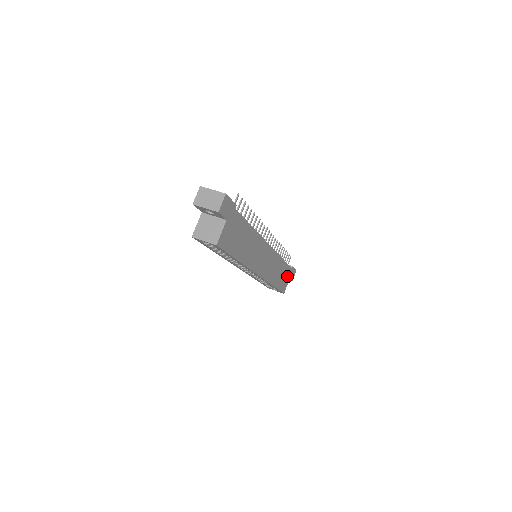
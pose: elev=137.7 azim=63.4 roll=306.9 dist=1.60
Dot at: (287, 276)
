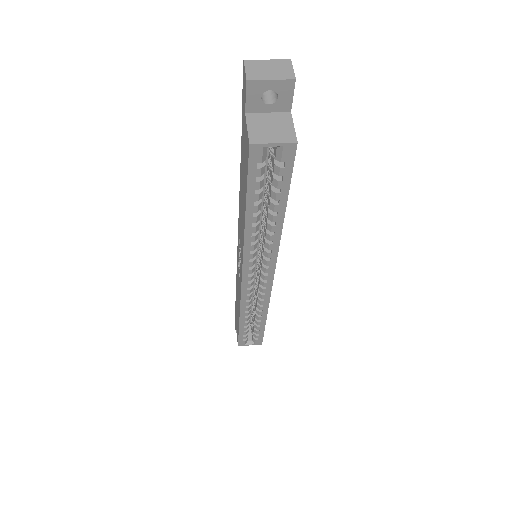
Dot at: occluded
